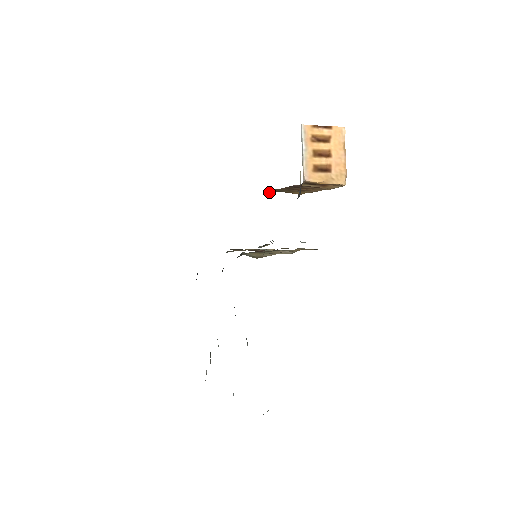
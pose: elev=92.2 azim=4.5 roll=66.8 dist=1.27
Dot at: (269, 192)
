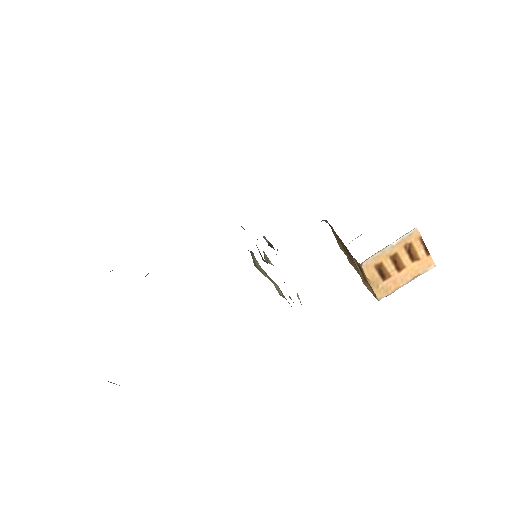
Dot at: occluded
